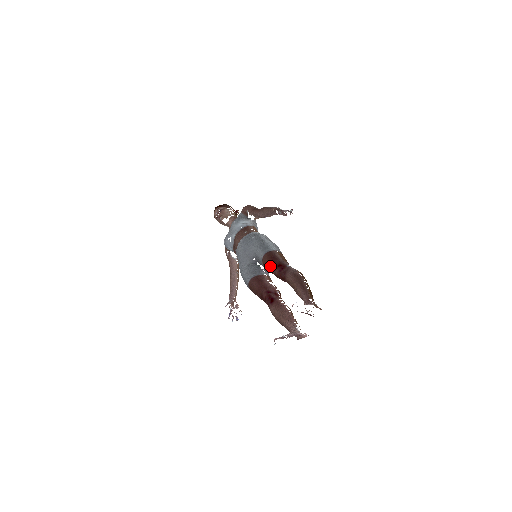
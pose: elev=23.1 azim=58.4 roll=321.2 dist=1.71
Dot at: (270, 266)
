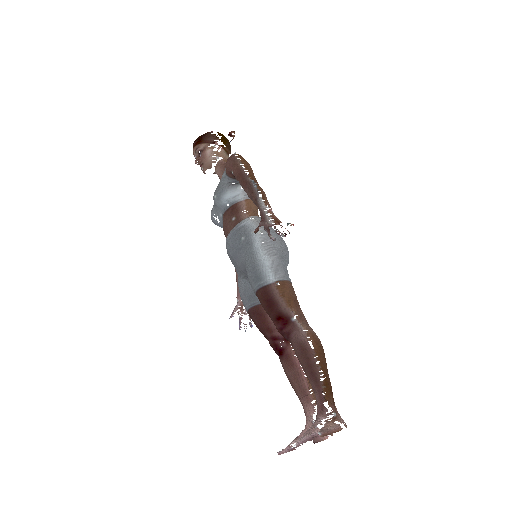
Dot at: (267, 313)
